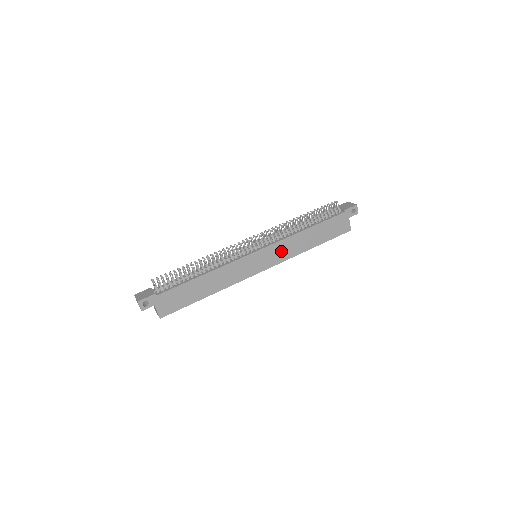
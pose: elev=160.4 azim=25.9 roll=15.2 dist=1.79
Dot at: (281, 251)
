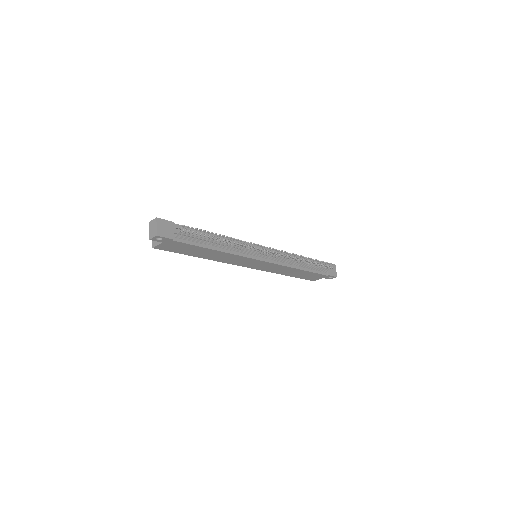
Dot at: (272, 267)
